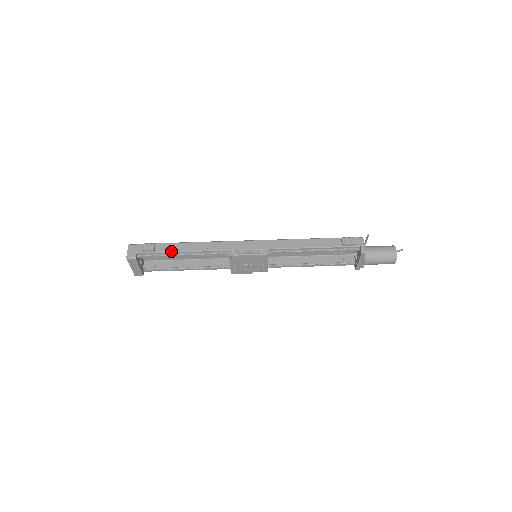
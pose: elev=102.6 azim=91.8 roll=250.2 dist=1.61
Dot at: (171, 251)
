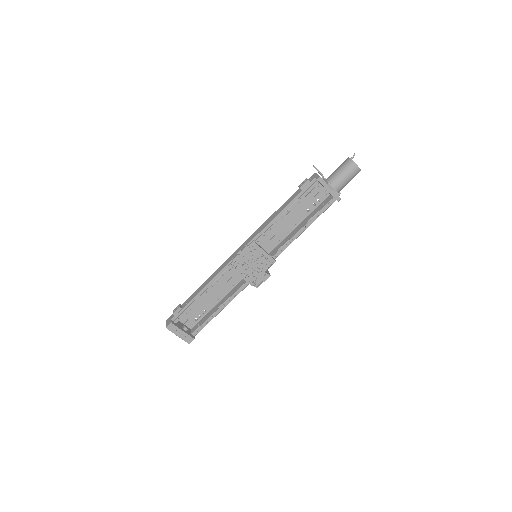
Dot at: (192, 299)
